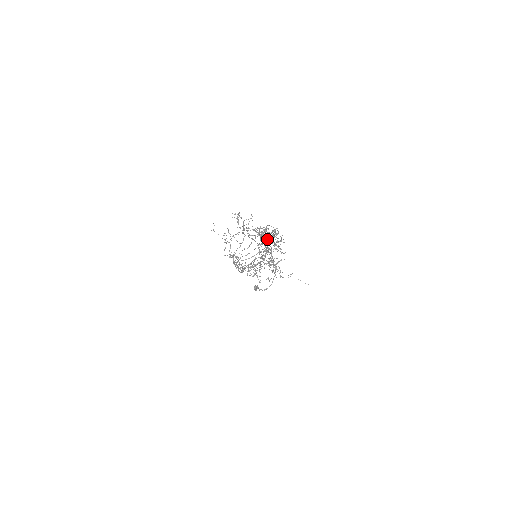
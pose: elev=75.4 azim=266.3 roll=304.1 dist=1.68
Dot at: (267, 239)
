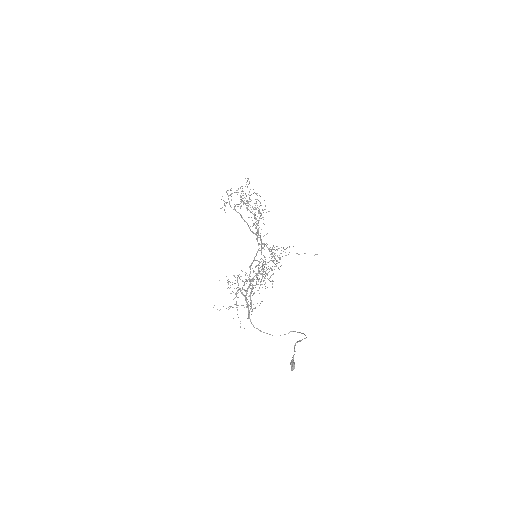
Dot at: (255, 225)
